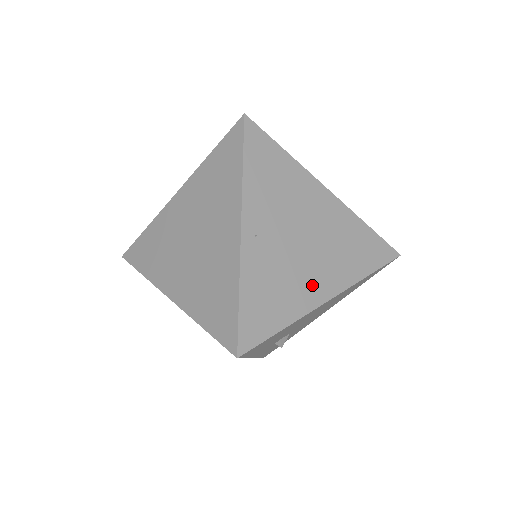
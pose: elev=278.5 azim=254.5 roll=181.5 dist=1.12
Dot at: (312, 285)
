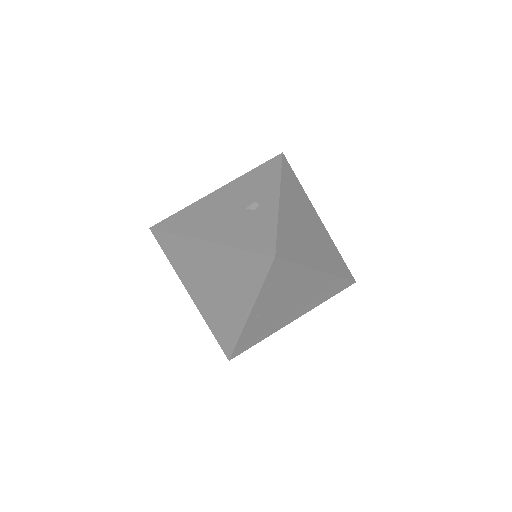
Dot at: (285, 320)
